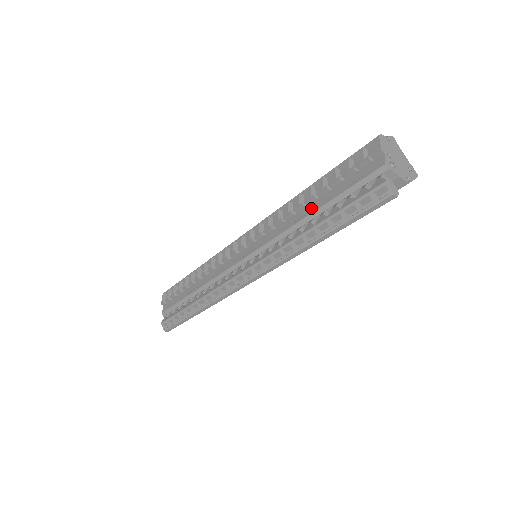
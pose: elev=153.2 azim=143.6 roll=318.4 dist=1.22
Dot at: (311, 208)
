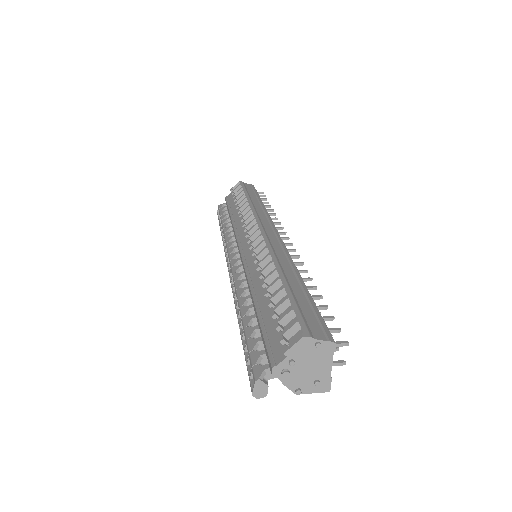
Dot at: (260, 298)
